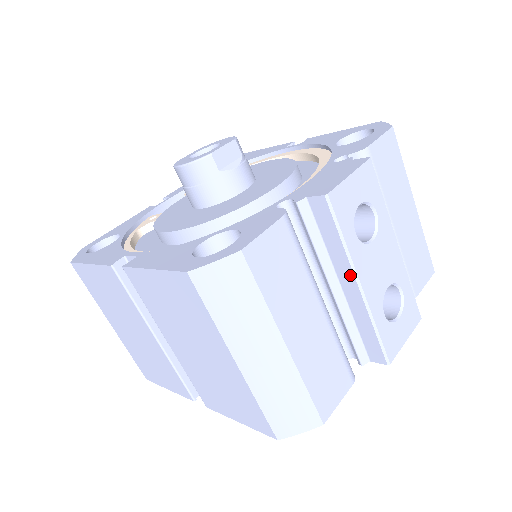
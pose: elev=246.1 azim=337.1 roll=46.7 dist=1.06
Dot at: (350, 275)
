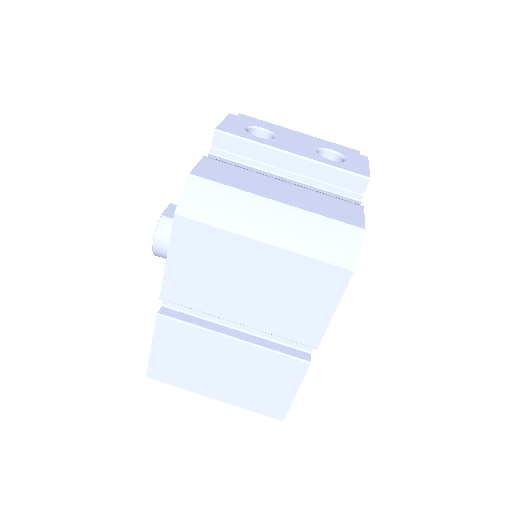
Dot at: (280, 155)
